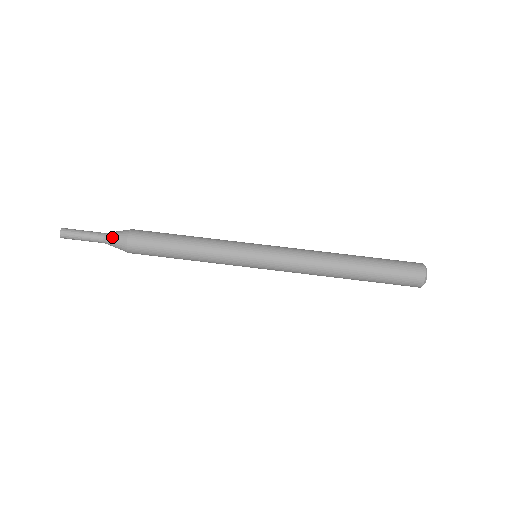
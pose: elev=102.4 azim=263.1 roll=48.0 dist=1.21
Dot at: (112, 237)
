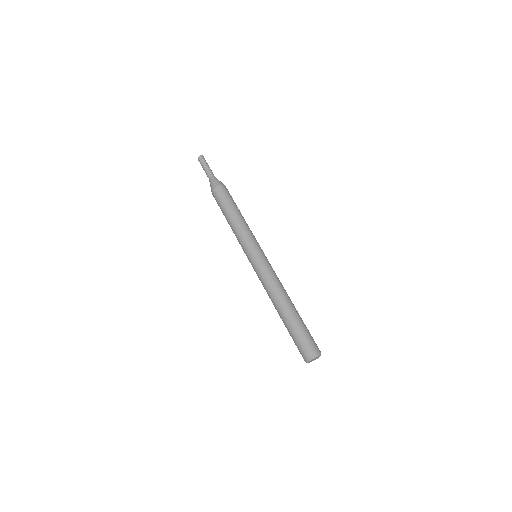
Dot at: (213, 180)
